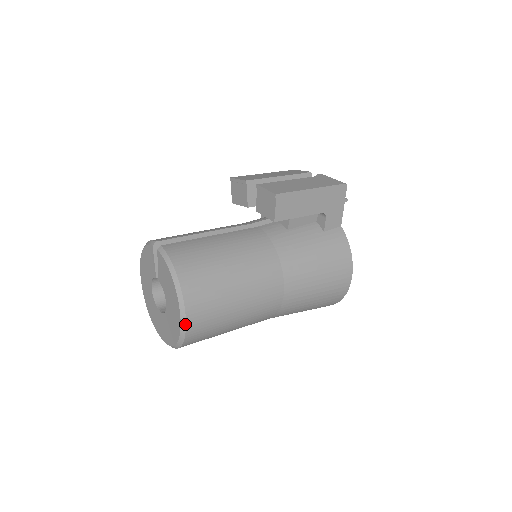
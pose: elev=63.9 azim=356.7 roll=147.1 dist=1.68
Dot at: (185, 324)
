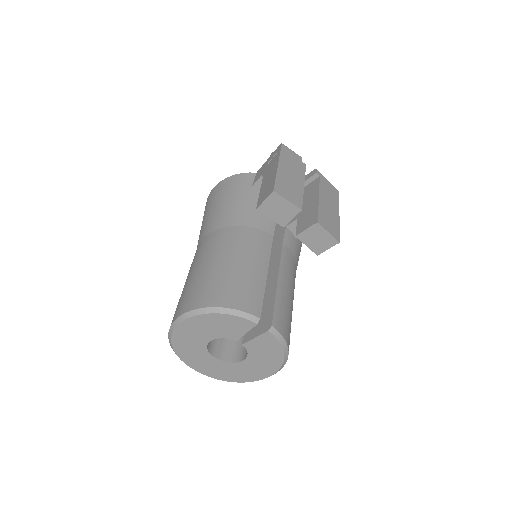
Dot at: occluded
